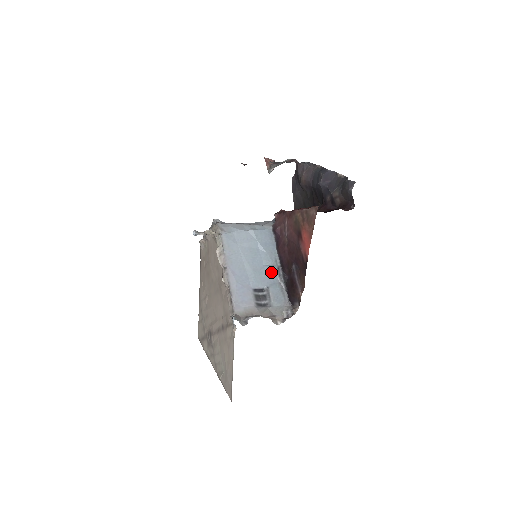
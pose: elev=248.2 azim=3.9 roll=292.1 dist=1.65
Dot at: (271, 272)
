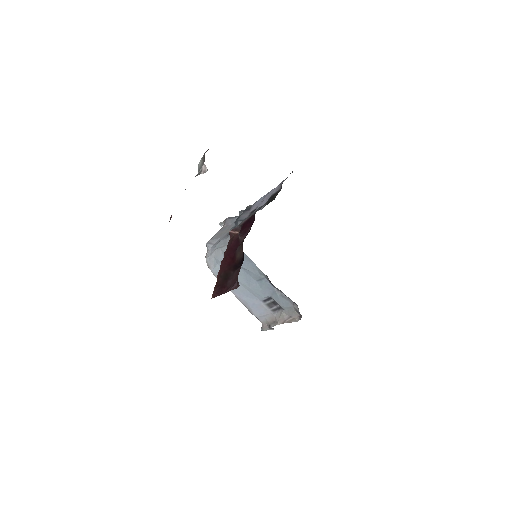
Dot at: (265, 284)
